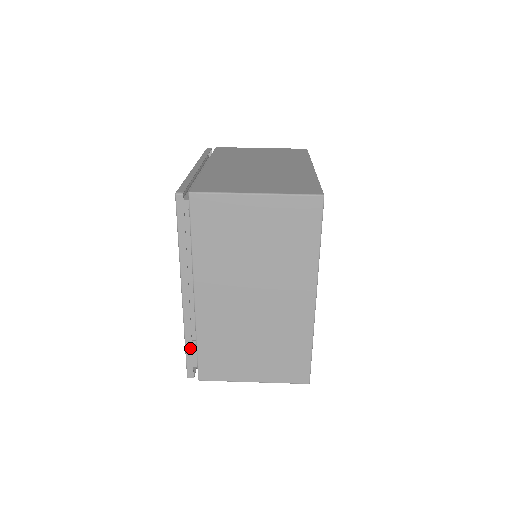
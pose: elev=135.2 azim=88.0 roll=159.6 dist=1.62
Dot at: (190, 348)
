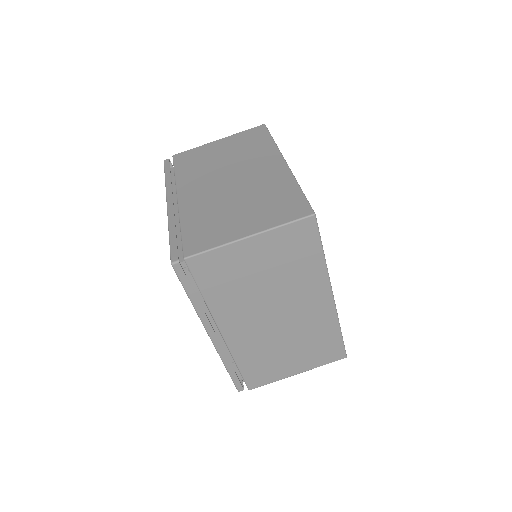
Dot at: (233, 371)
